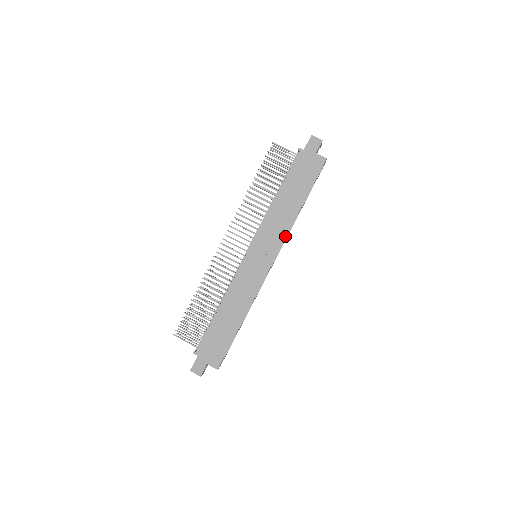
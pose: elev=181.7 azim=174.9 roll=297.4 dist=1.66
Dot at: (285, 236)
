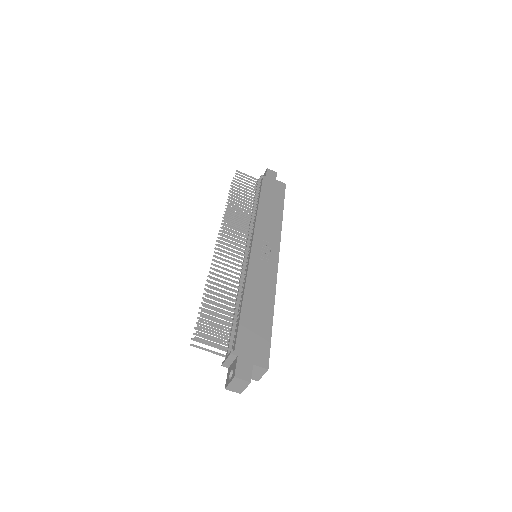
Dot at: (280, 234)
